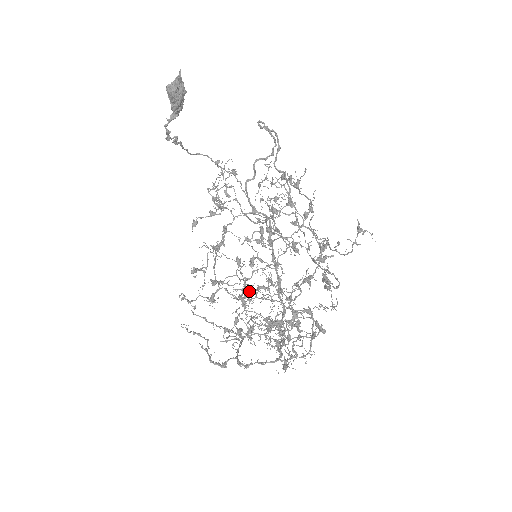
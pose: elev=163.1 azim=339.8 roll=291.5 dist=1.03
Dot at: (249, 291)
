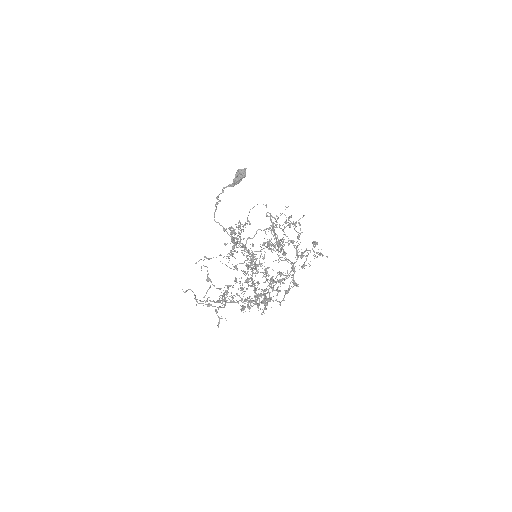
Dot at: occluded
